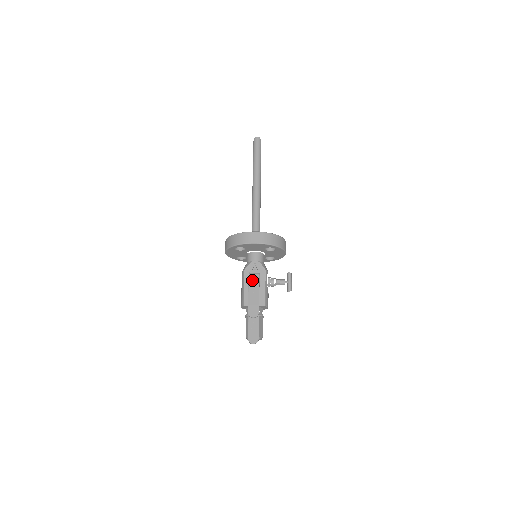
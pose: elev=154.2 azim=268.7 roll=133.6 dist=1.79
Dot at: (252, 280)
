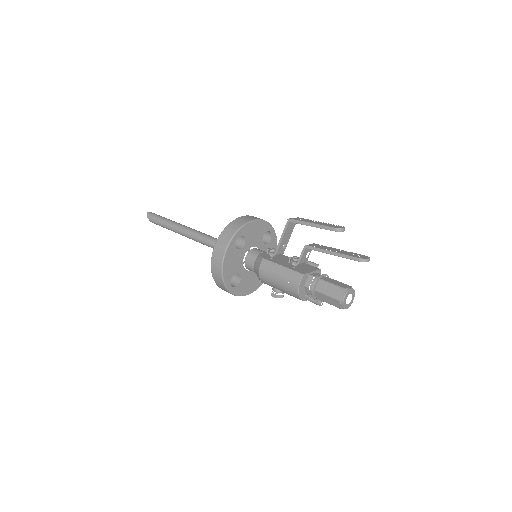
Dot at: (299, 219)
